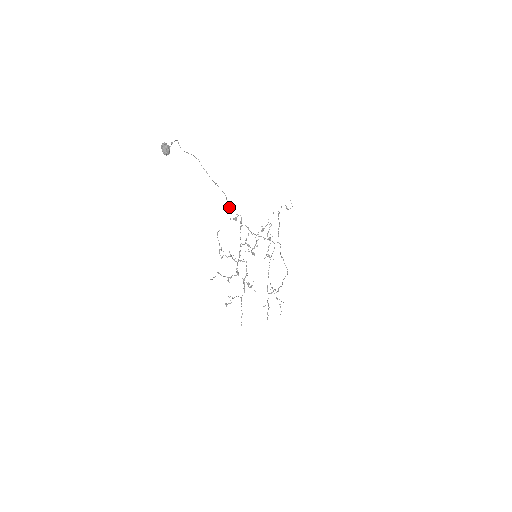
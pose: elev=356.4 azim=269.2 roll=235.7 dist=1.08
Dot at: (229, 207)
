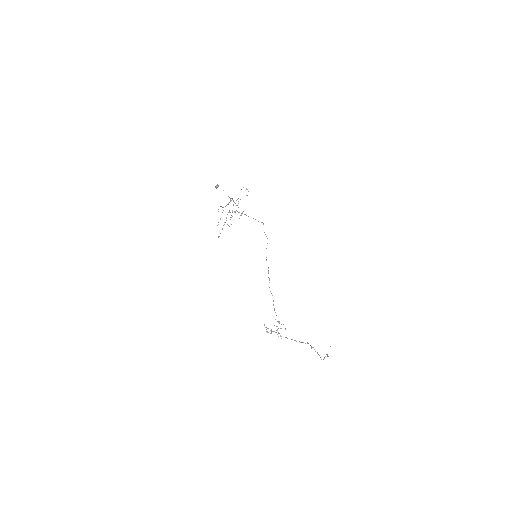
Dot at: occluded
